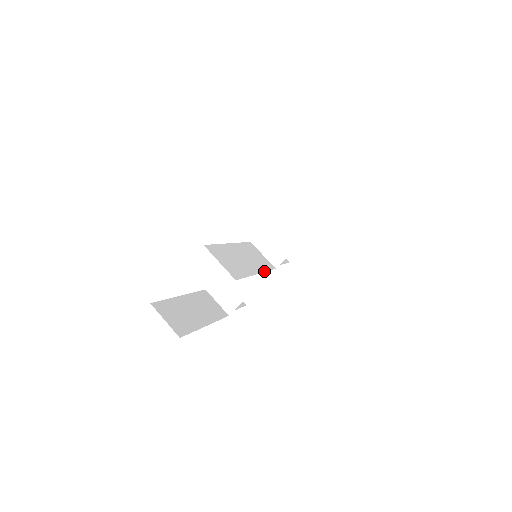
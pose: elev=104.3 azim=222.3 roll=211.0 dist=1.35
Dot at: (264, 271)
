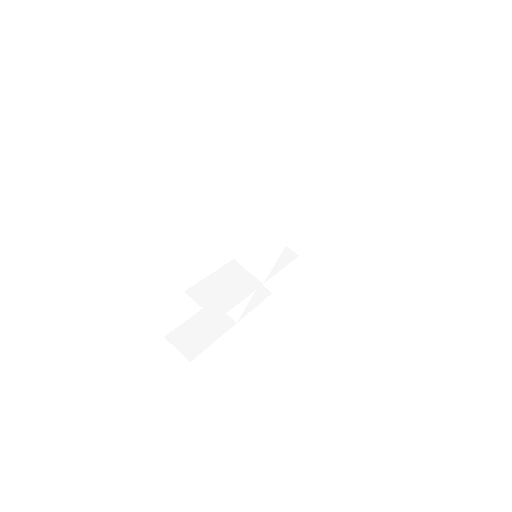
Dot at: (278, 256)
